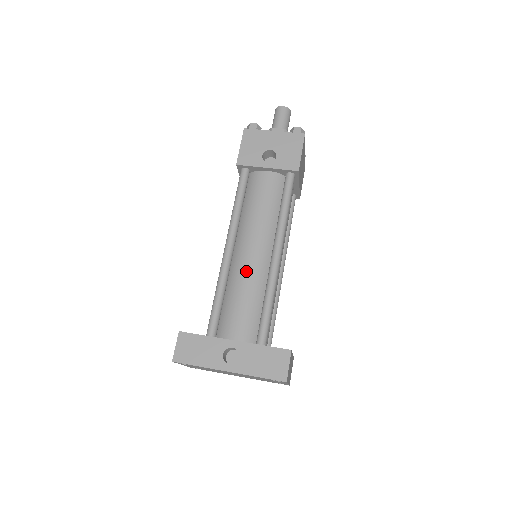
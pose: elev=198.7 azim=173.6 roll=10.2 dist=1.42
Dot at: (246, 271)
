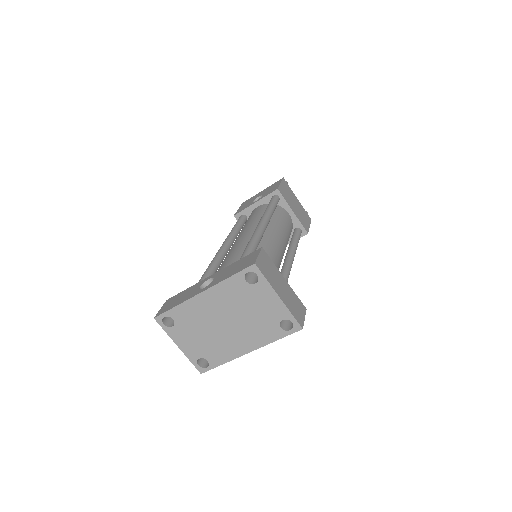
Dot at: (233, 247)
